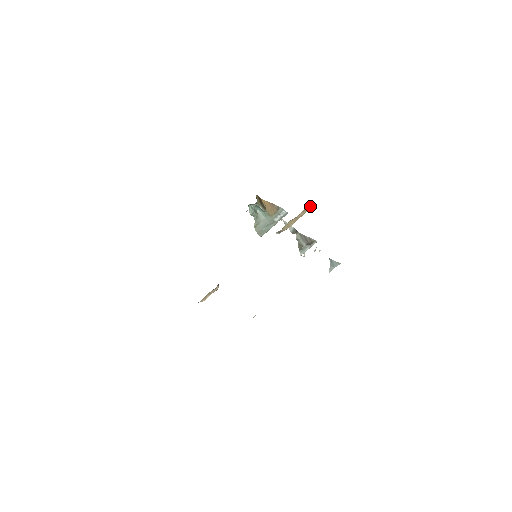
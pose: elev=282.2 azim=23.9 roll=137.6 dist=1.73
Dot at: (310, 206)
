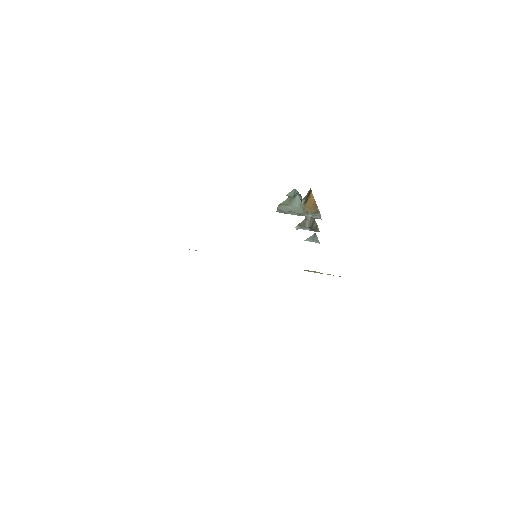
Dot at: occluded
